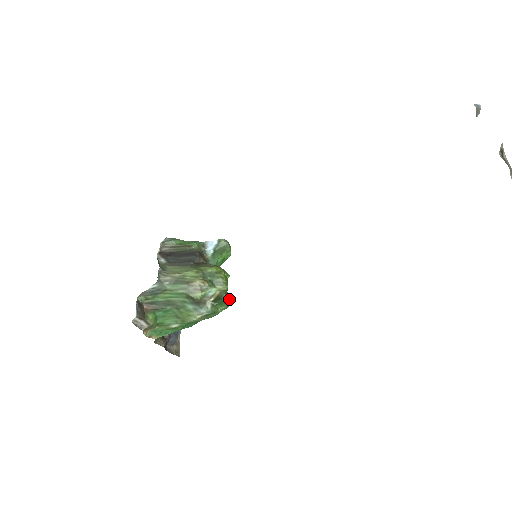
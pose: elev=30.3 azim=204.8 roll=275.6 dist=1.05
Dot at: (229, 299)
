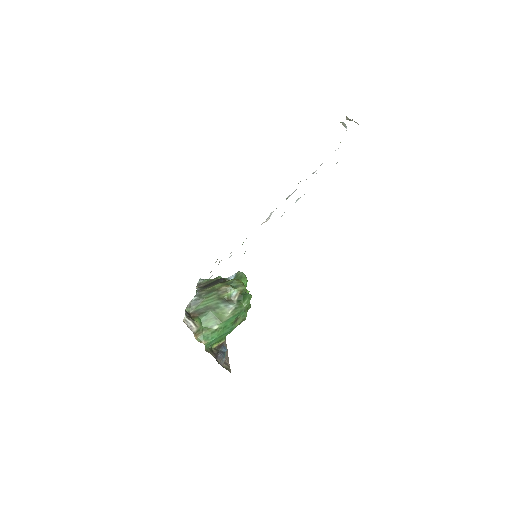
Dot at: (248, 293)
